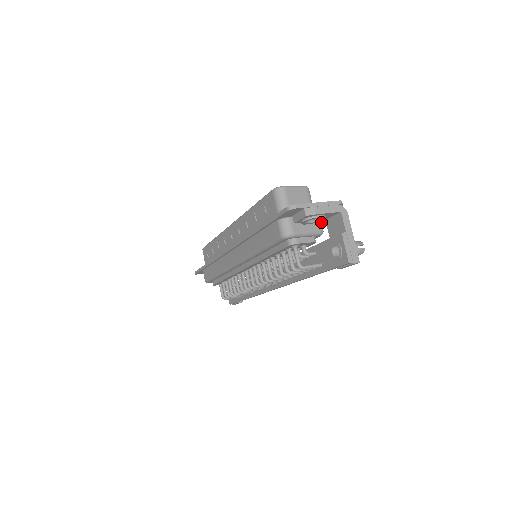
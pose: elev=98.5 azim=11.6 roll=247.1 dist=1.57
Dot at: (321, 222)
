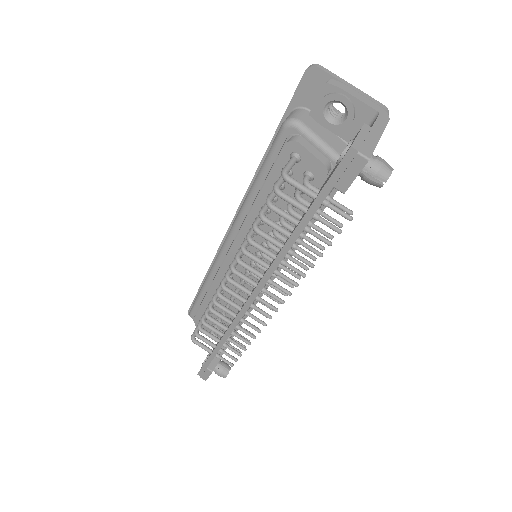
Dot at: occluded
